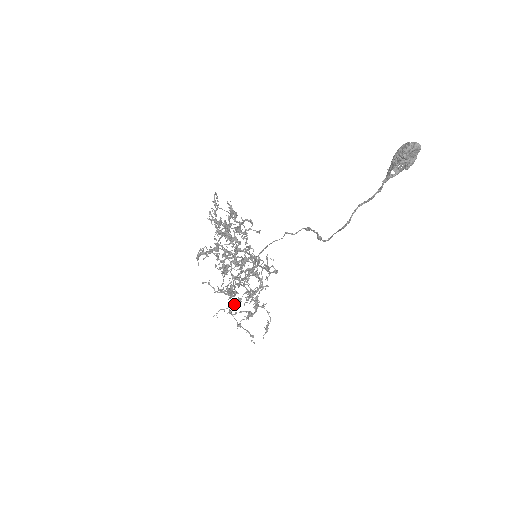
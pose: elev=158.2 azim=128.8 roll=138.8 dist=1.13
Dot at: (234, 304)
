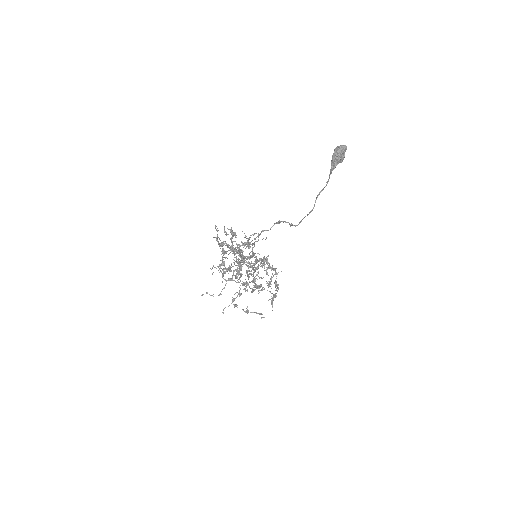
Dot at: occluded
